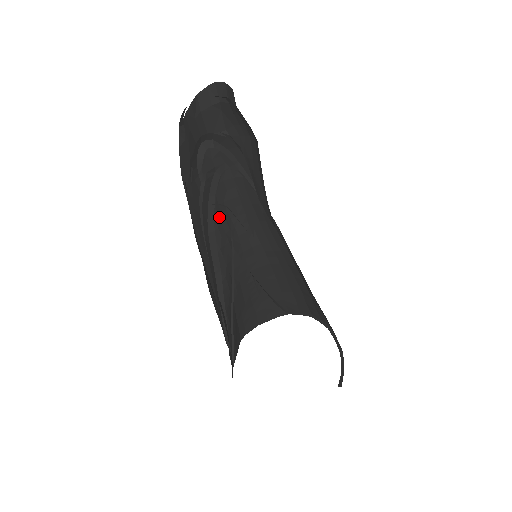
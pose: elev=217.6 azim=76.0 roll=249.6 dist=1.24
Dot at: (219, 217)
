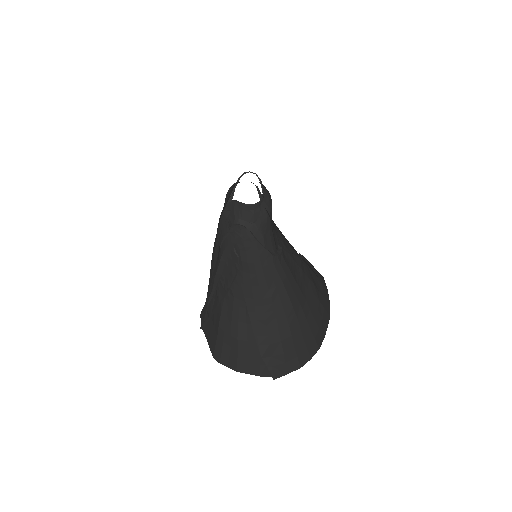
Dot at: (234, 253)
